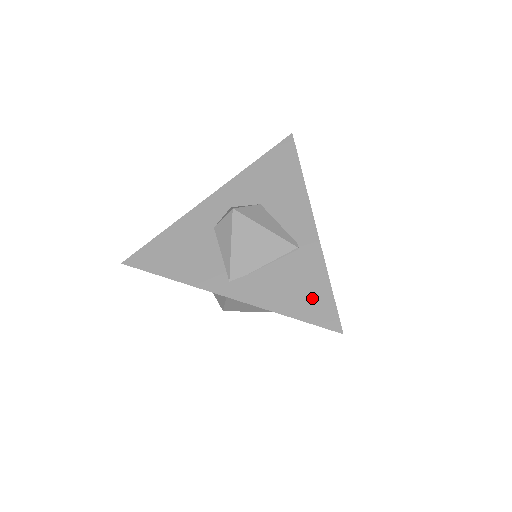
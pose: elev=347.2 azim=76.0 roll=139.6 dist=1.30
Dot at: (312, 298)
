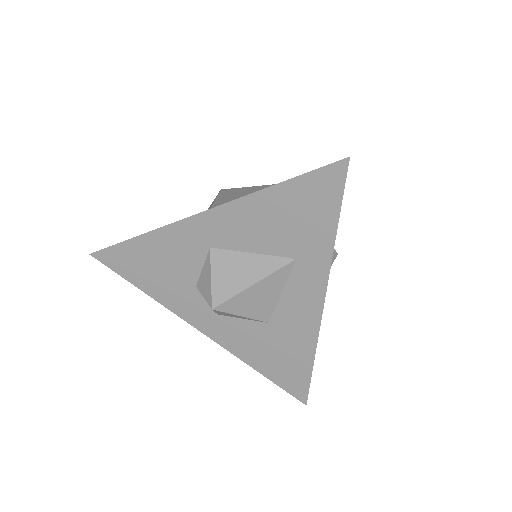
Dot at: occluded
